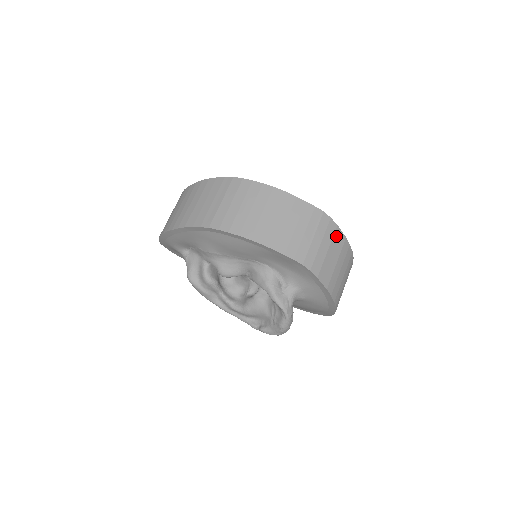
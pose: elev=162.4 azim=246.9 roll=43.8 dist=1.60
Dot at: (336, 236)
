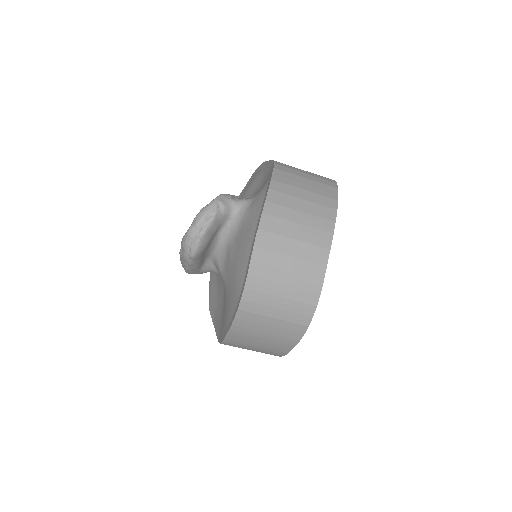
Dot at: (328, 188)
